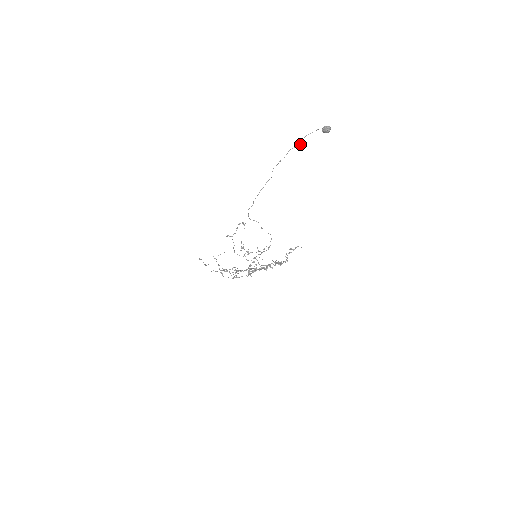
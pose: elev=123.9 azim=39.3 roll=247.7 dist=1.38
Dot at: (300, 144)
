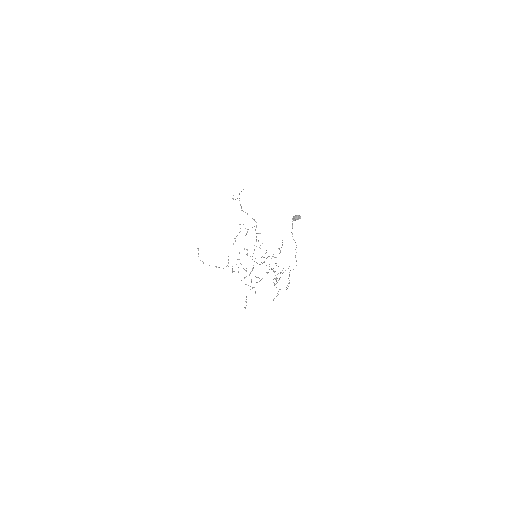
Dot at: (296, 247)
